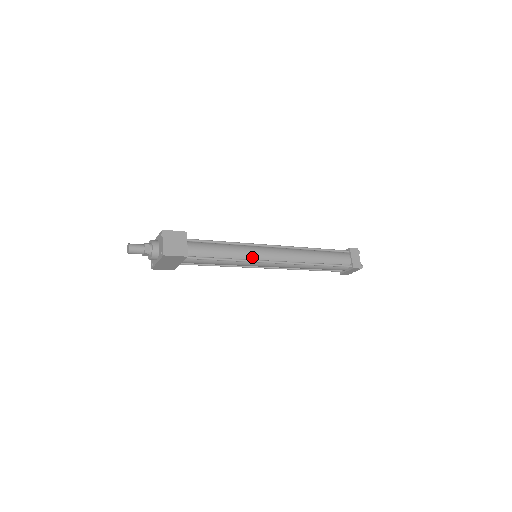
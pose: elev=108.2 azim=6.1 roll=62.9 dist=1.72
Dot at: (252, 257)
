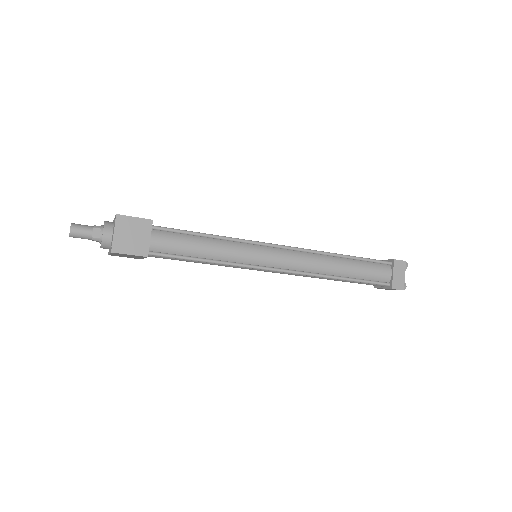
Dot at: (247, 260)
